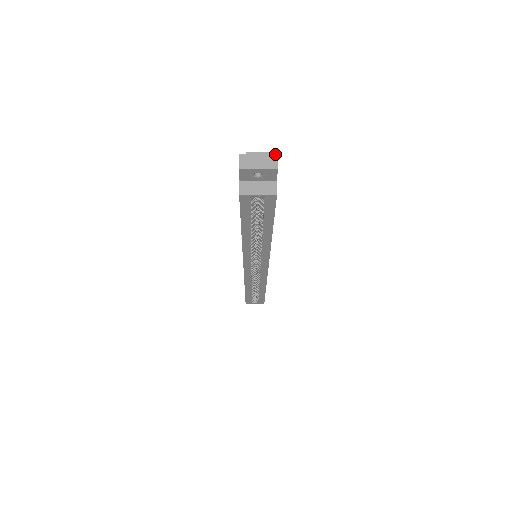
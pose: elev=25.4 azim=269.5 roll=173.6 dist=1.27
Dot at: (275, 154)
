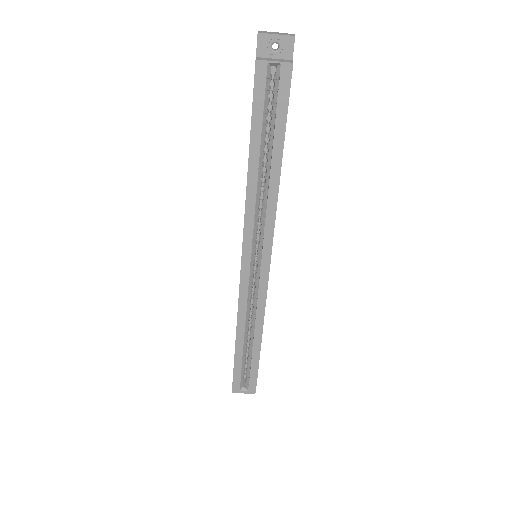
Dot at: (292, 34)
